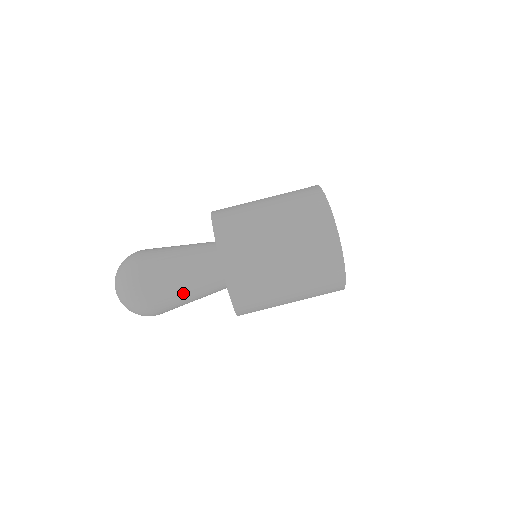
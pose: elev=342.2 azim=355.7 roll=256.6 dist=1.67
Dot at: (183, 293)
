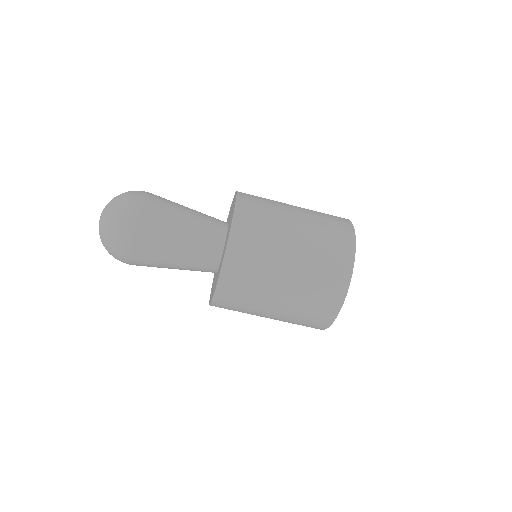
Dot at: (169, 256)
